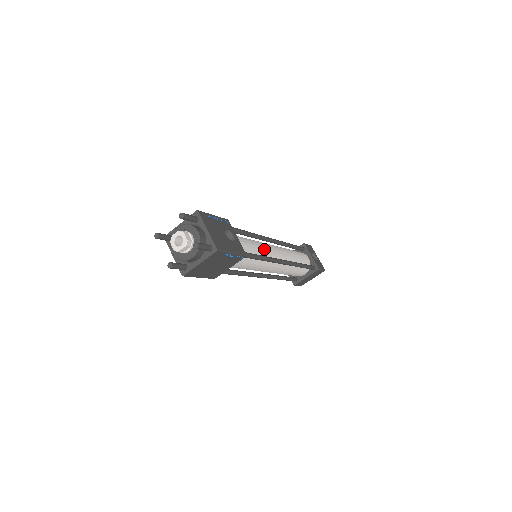
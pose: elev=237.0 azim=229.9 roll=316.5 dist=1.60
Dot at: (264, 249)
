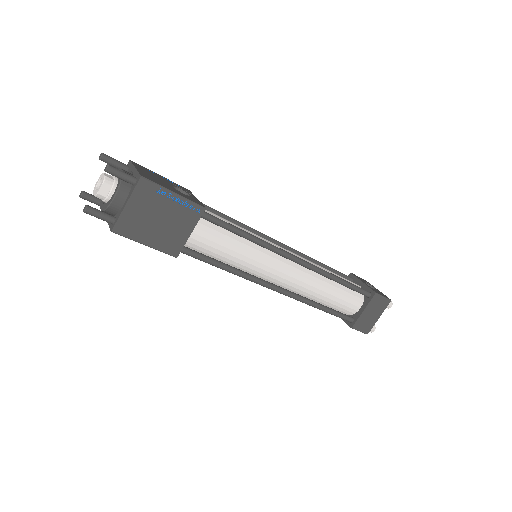
Dot at: (258, 237)
